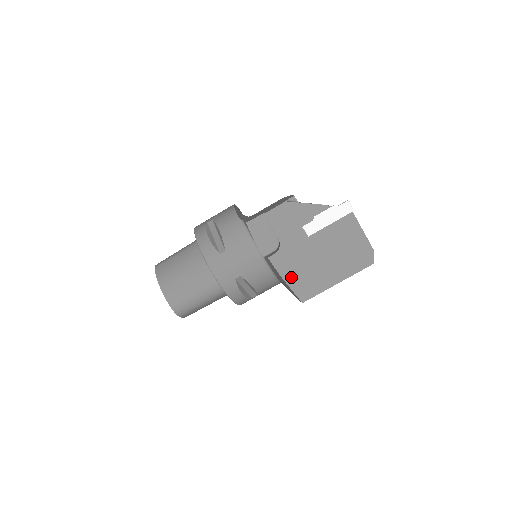
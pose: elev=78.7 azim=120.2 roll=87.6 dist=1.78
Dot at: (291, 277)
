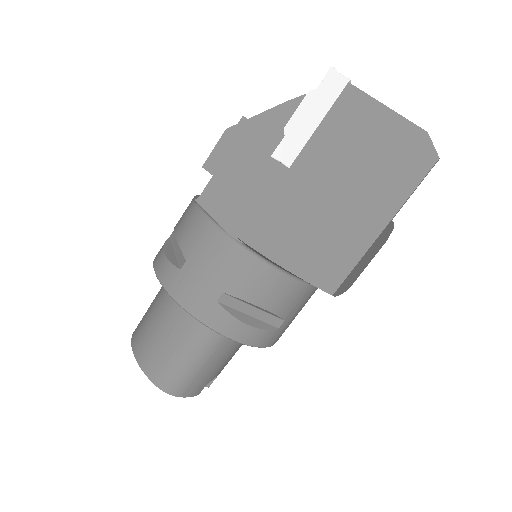
Dot at: (290, 255)
